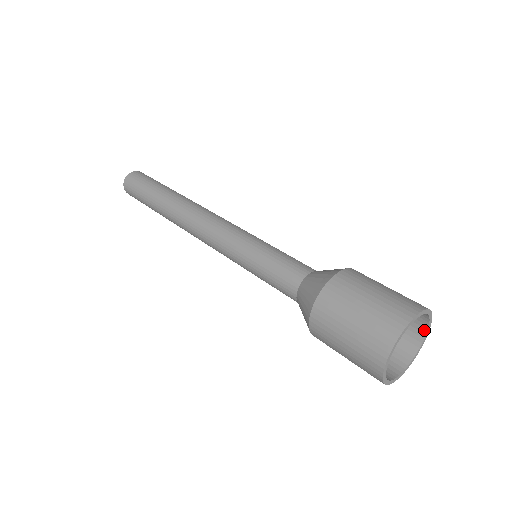
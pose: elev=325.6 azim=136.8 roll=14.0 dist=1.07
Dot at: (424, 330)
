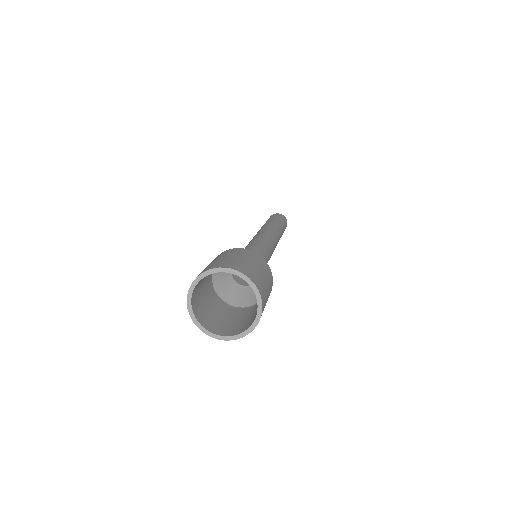
Dot at: (258, 301)
